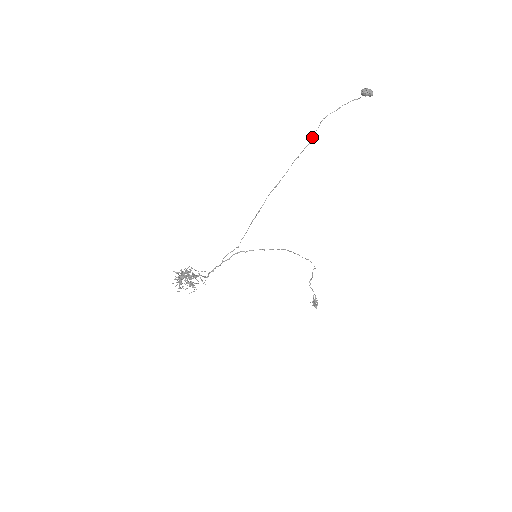
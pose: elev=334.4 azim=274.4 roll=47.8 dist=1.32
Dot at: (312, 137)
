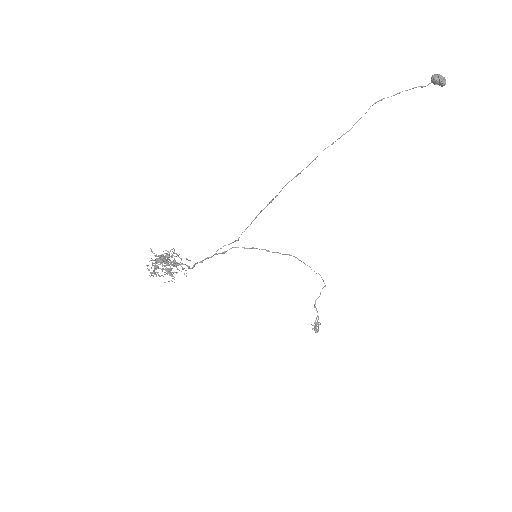
Dot at: (355, 123)
